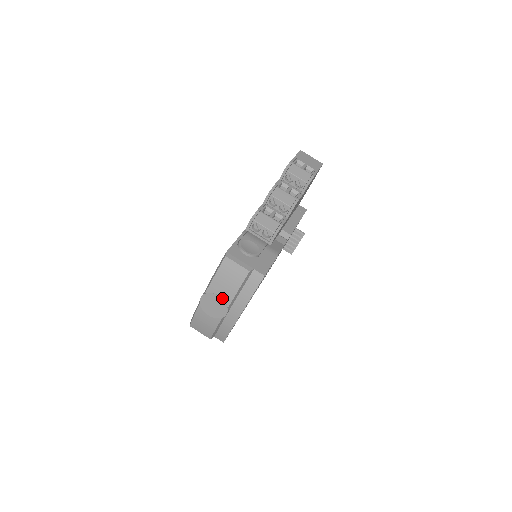
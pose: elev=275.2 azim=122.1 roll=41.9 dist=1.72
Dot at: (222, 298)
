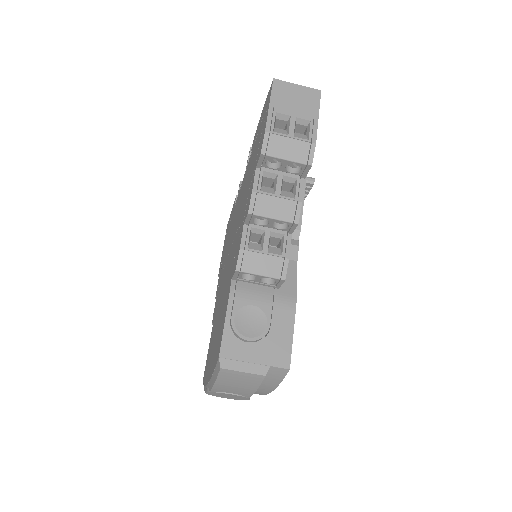
Dot at: (236, 394)
